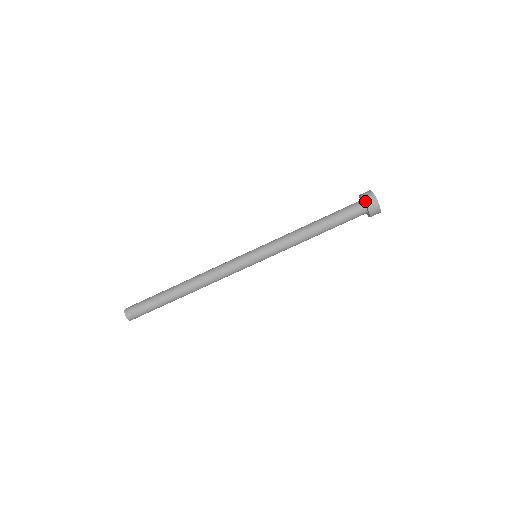
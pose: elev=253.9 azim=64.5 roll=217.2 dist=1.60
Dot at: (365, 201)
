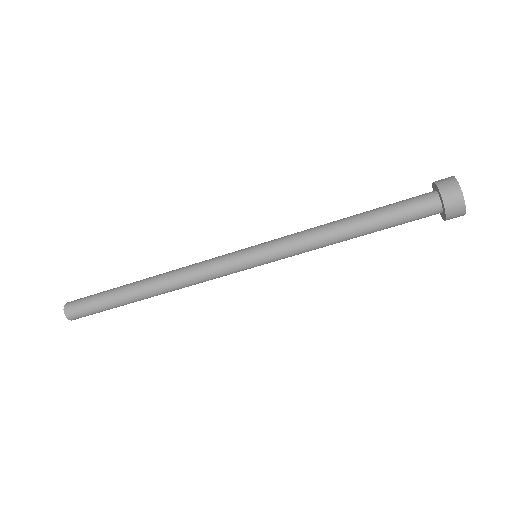
Dot at: (446, 211)
